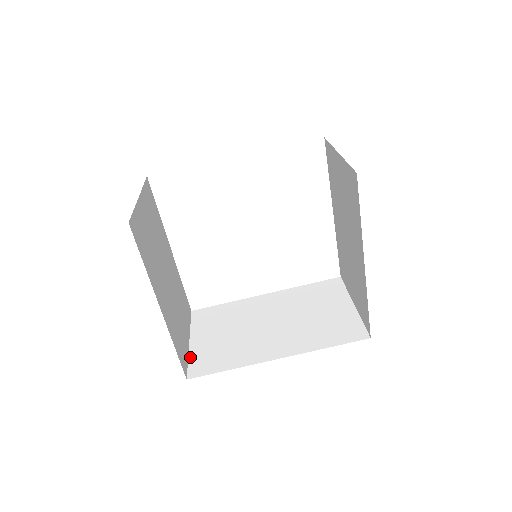
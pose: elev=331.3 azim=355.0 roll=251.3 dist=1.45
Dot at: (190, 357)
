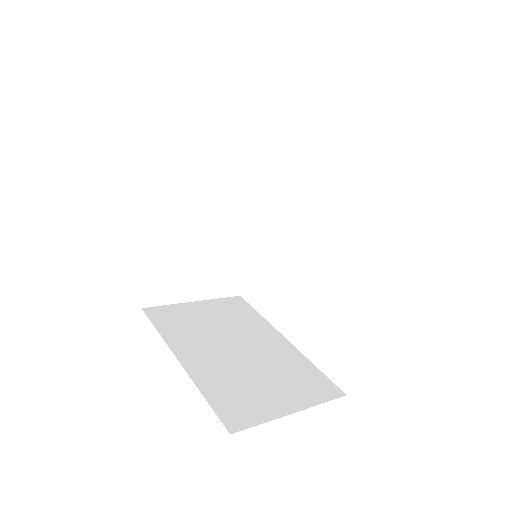
Dot at: (267, 419)
